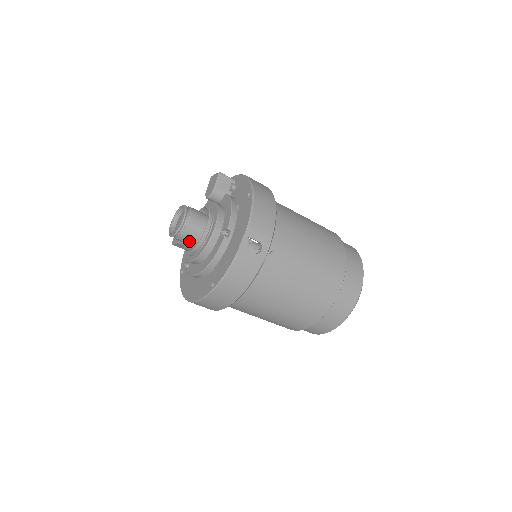
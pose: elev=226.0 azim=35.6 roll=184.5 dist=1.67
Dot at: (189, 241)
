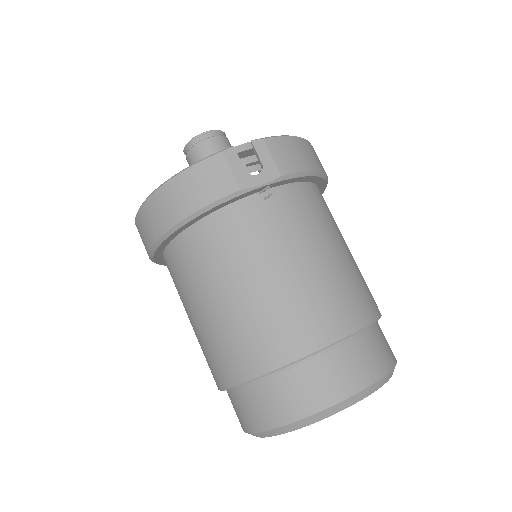
Dot at: (196, 161)
